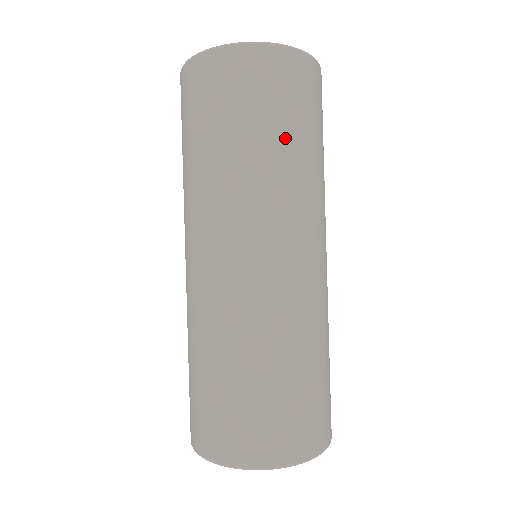
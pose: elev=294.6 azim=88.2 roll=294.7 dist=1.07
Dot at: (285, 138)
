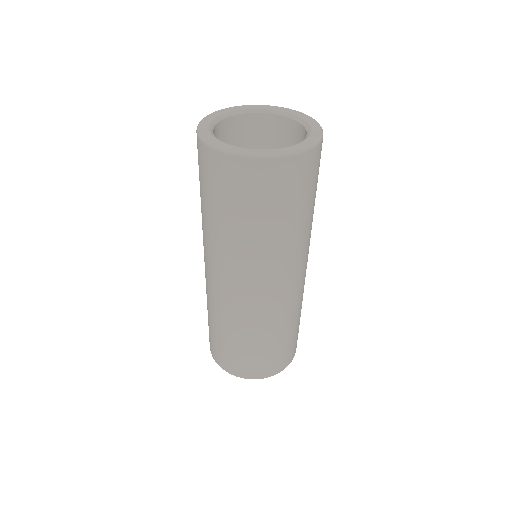
Dot at: (281, 222)
